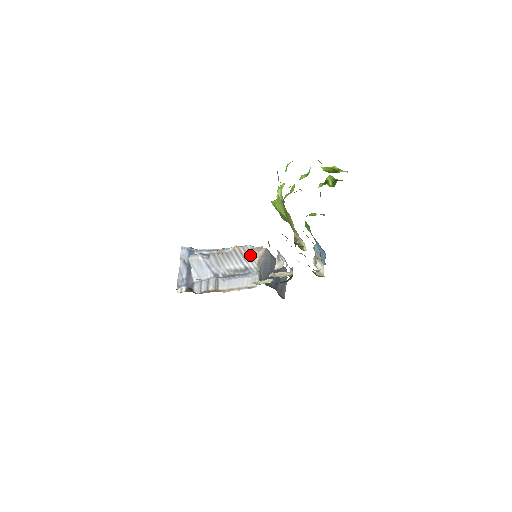
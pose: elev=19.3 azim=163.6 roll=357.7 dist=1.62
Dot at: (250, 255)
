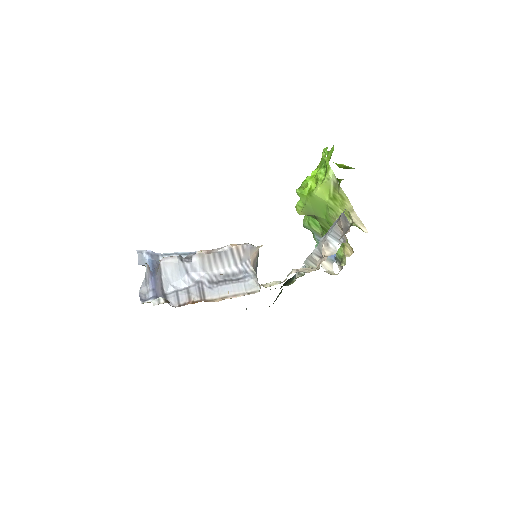
Dot at: (247, 255)
